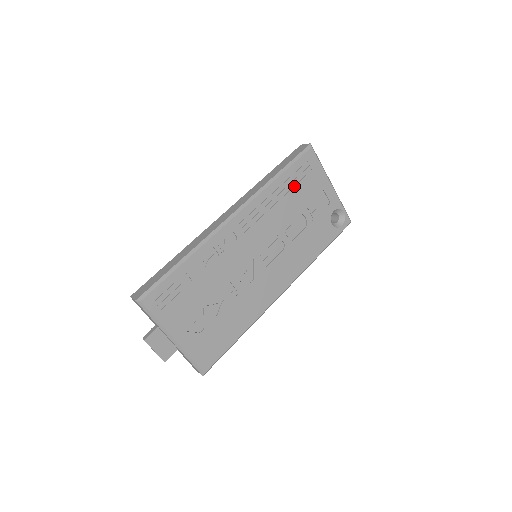
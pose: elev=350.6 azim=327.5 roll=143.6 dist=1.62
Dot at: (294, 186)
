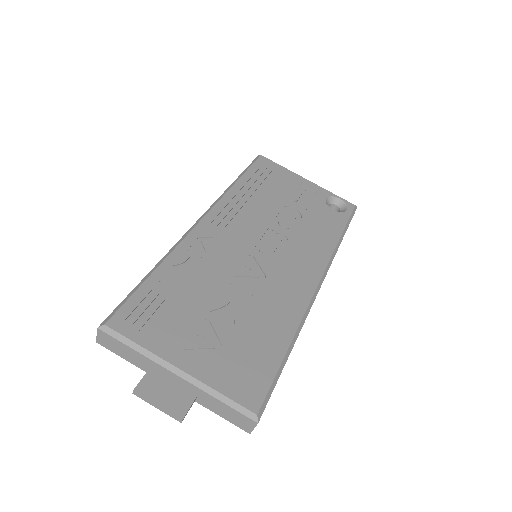
Dot at: (262, 185)
